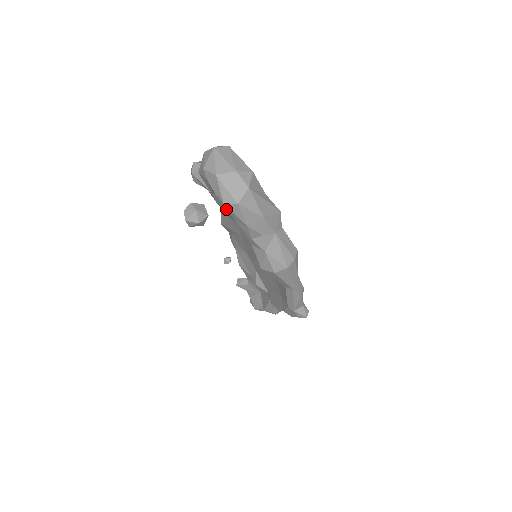
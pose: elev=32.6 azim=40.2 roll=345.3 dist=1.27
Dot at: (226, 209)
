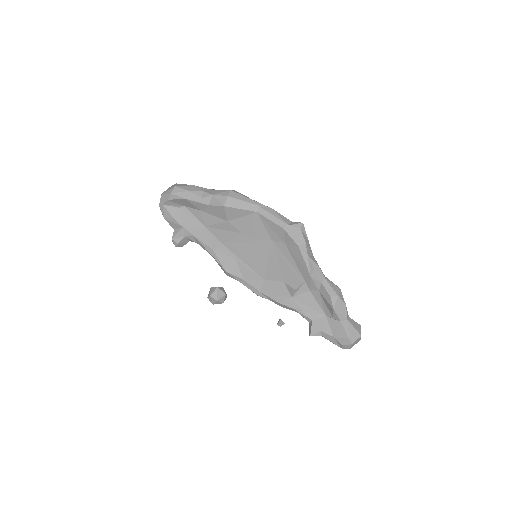
Dot at: (198, 230)
